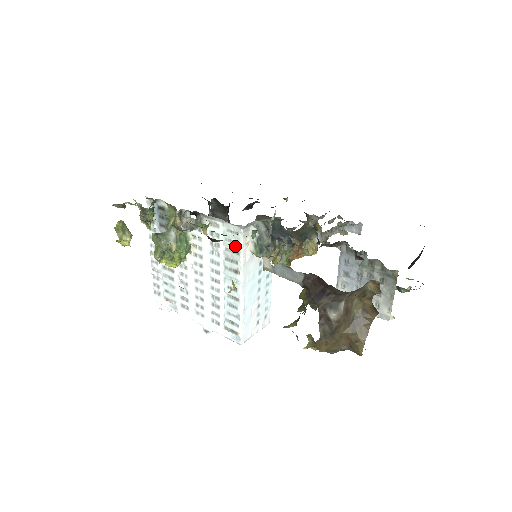
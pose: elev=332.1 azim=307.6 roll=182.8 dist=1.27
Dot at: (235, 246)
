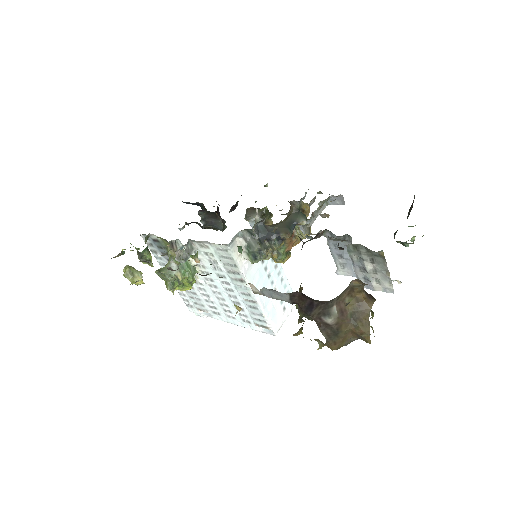
Dot at: (230, 261)
